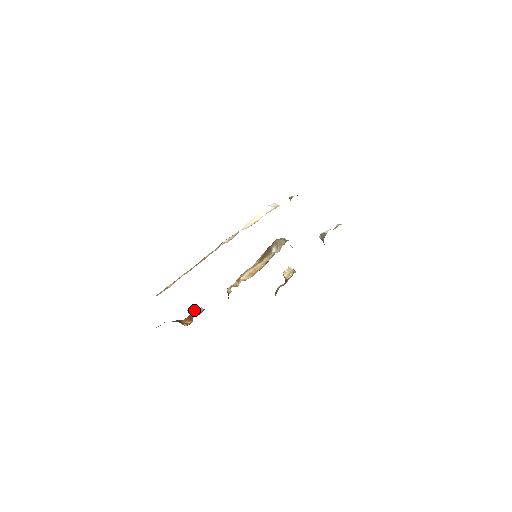
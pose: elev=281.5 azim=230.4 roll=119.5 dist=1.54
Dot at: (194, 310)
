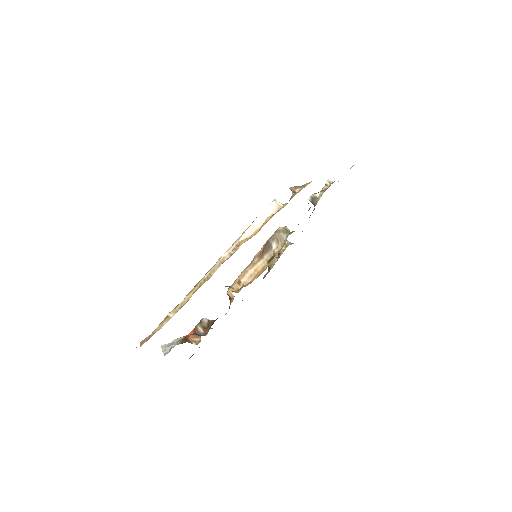
Dot at: (198, 324)
